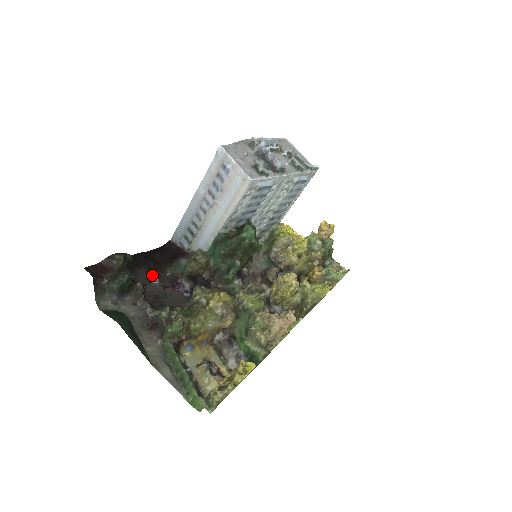
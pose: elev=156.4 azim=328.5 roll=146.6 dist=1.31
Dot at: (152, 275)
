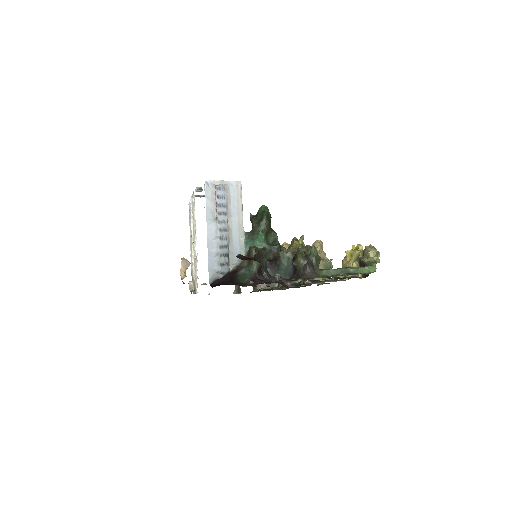
Dot at: occluded
